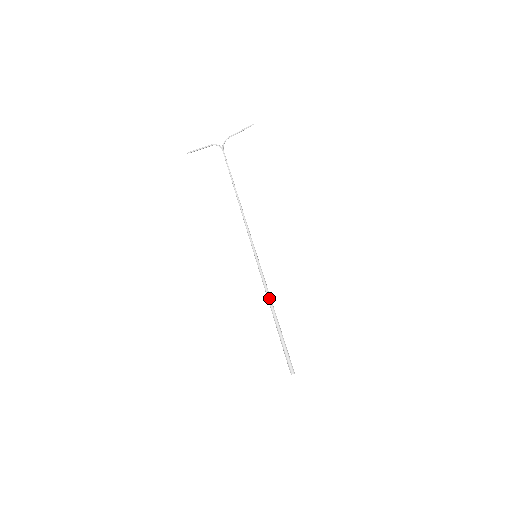
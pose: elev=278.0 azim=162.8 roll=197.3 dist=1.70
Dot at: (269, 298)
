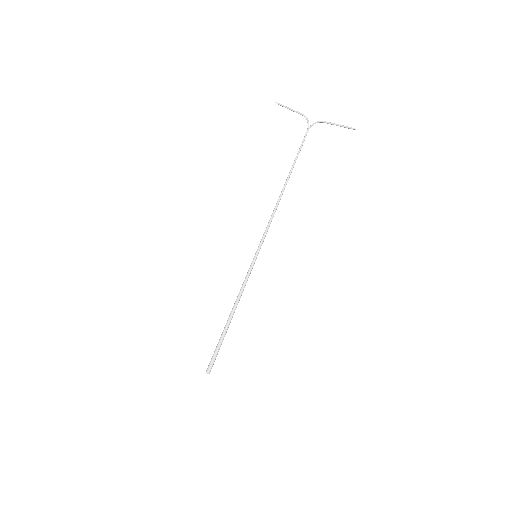
Dot at: (237, 300)
